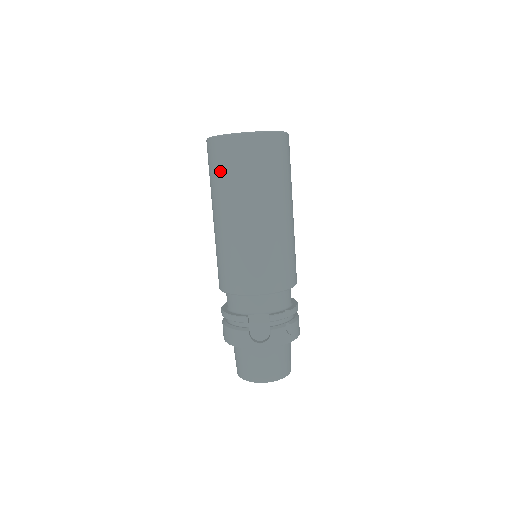
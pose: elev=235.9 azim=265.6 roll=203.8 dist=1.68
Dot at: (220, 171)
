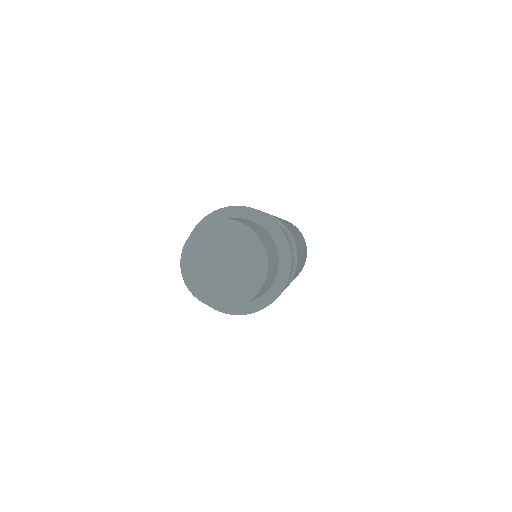
Dot at: occluded
